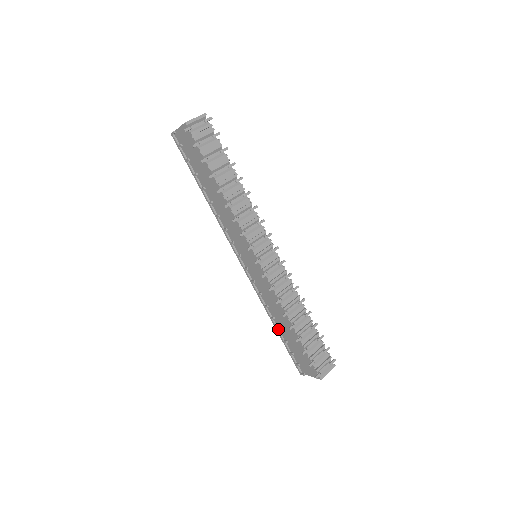
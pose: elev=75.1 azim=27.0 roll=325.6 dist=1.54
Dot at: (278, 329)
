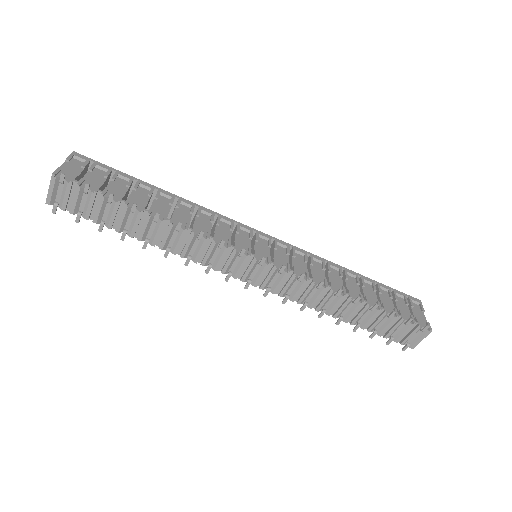
Dot at: occluded
